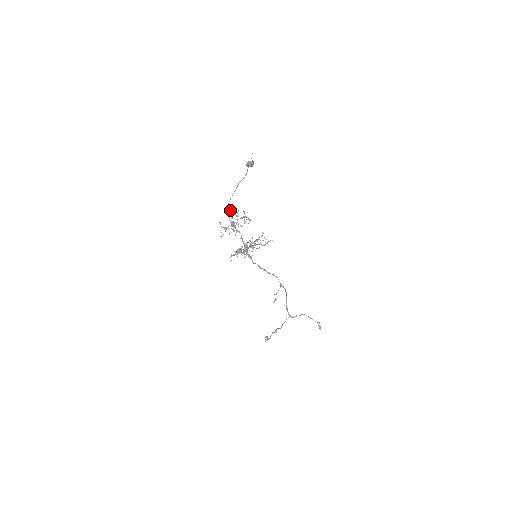
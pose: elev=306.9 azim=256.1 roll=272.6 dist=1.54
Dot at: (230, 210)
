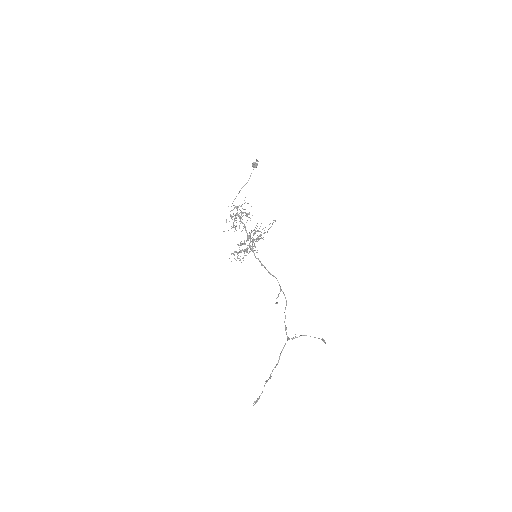
Dot at: occluded
